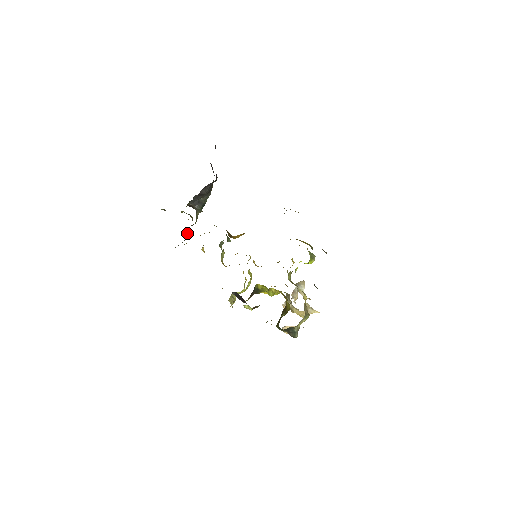
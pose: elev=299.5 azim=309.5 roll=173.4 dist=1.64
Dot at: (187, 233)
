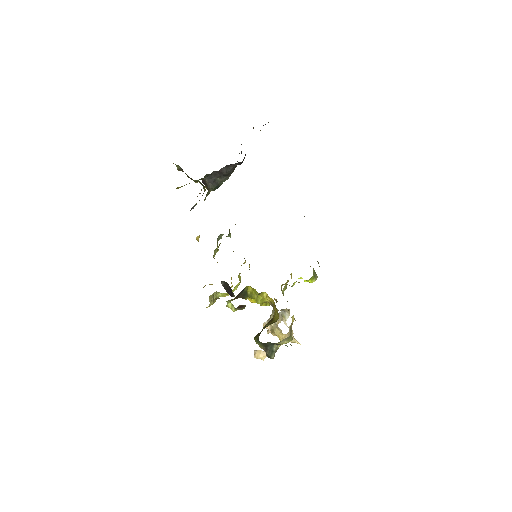
Dot at: occluded
